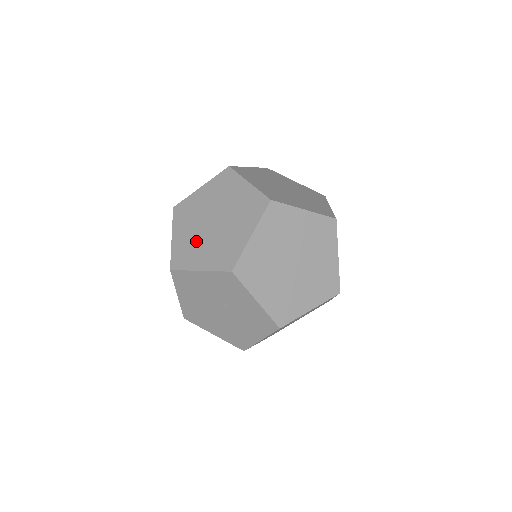
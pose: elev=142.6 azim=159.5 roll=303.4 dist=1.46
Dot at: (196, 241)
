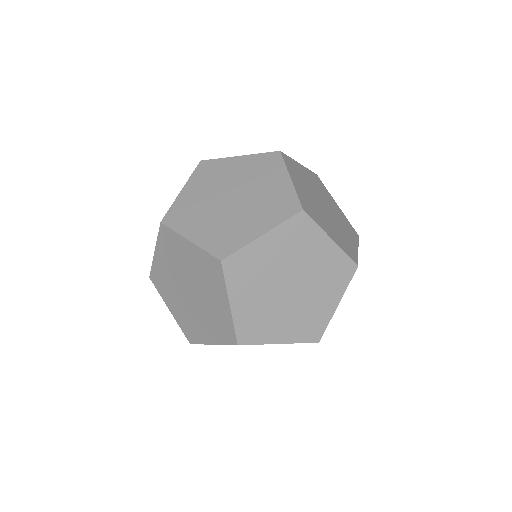
Dot at: (190, 314)
